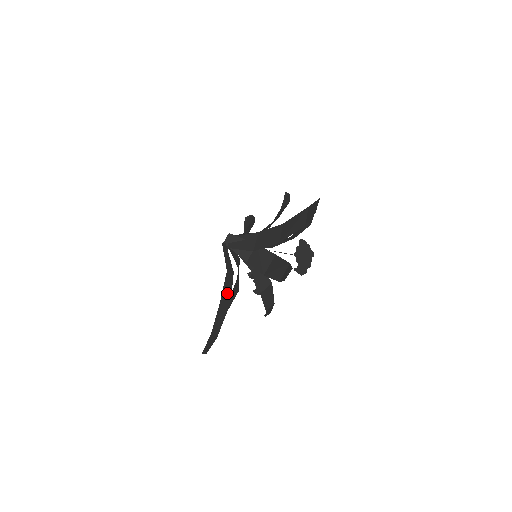
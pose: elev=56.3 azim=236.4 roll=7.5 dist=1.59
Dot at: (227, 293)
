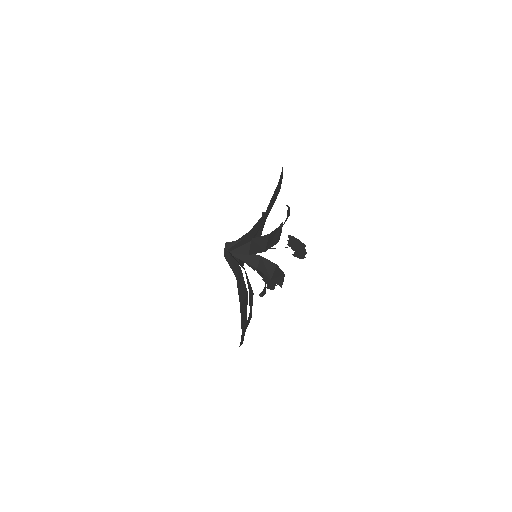
Dot at: (242, 290)
